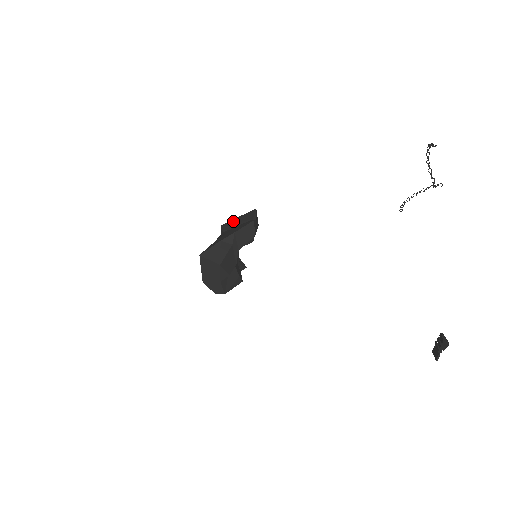
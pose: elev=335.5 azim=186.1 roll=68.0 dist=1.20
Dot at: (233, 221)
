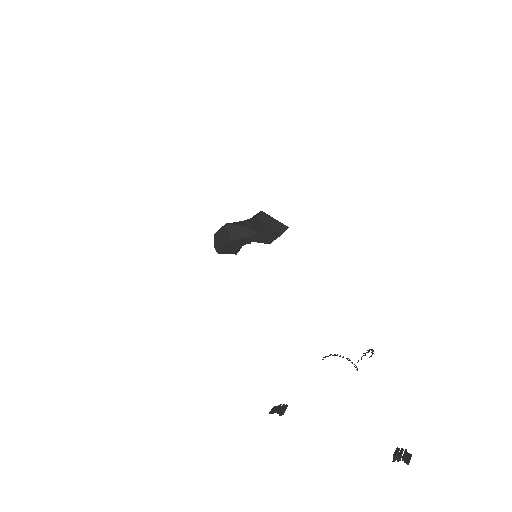
Dot at: (270, 218)
